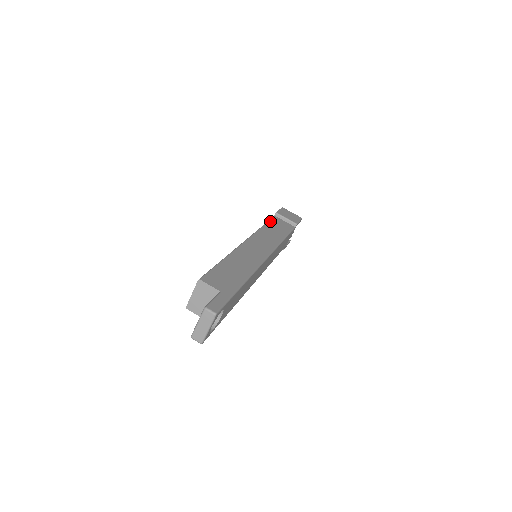
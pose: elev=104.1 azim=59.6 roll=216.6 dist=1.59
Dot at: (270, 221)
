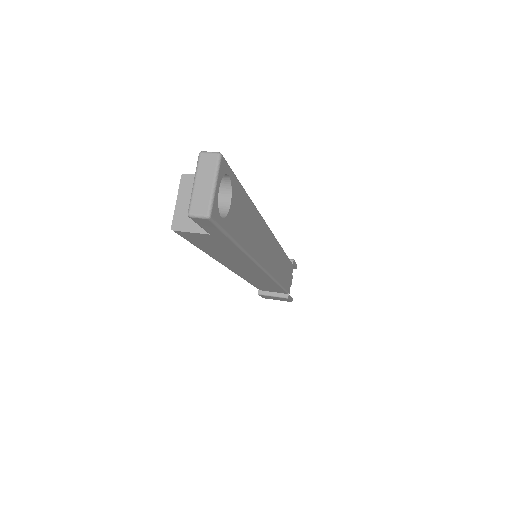
Dot at: occluded
